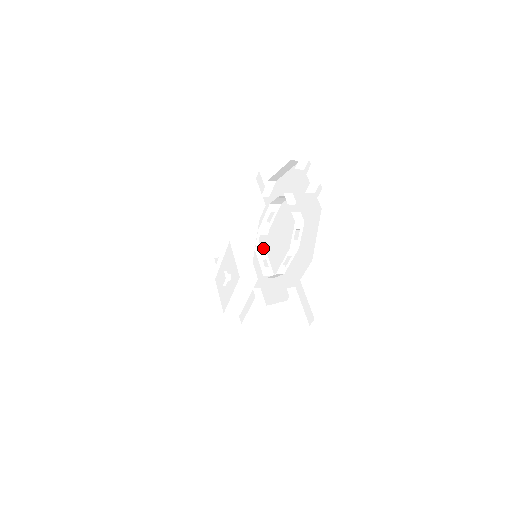
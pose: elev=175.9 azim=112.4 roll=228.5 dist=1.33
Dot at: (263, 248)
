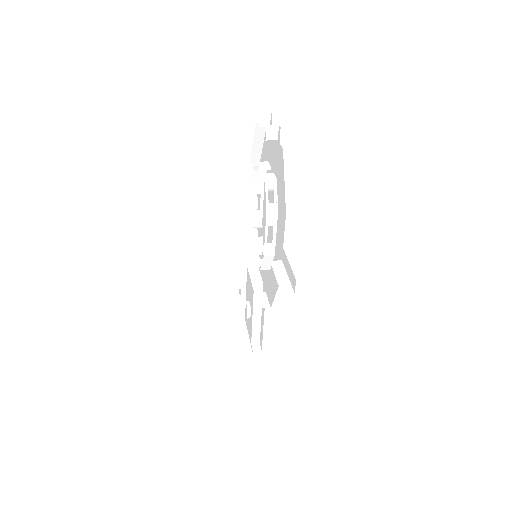
Dot at: (260, 243)
